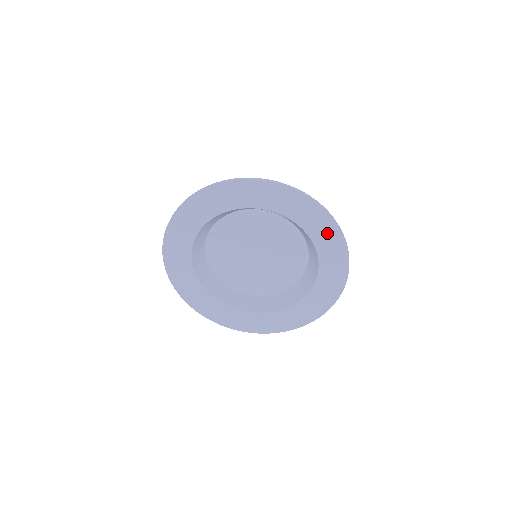
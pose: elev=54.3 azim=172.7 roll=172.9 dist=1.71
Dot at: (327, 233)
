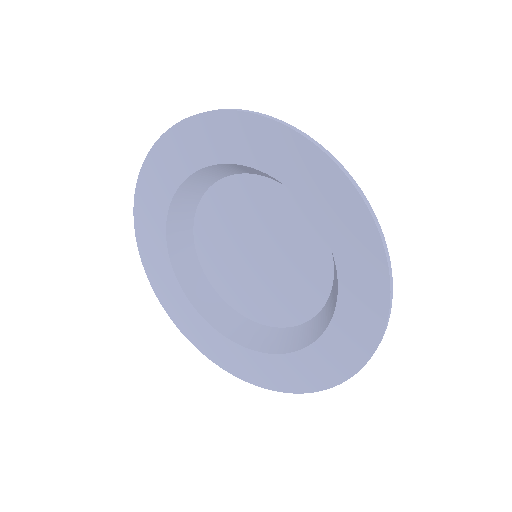
Dot at: (238, 134)
